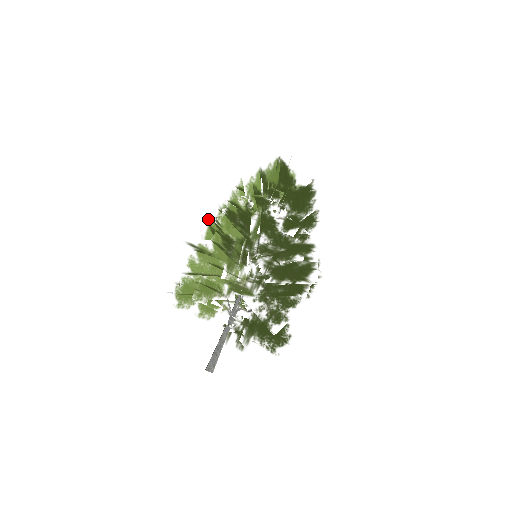
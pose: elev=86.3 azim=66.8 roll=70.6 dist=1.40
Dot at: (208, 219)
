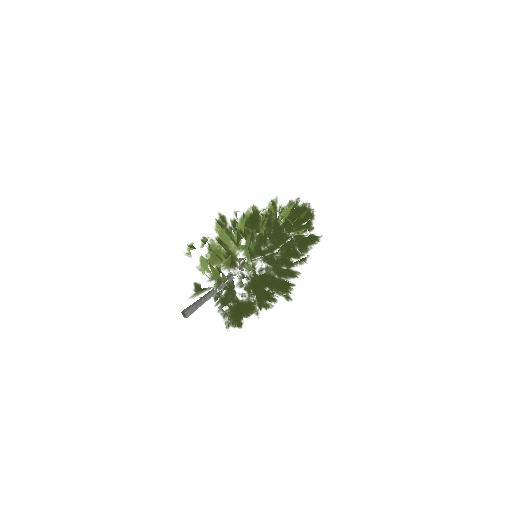
Dot at: occluded
